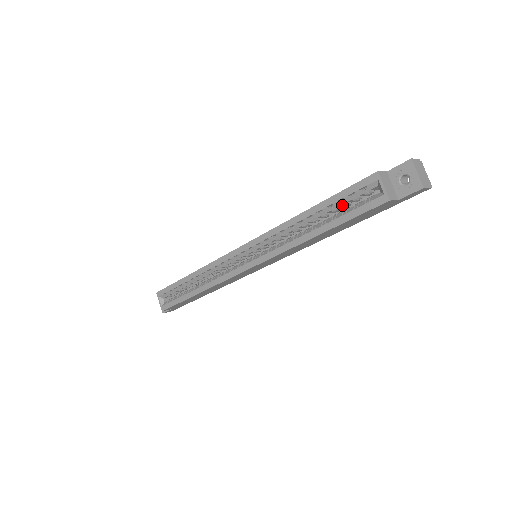
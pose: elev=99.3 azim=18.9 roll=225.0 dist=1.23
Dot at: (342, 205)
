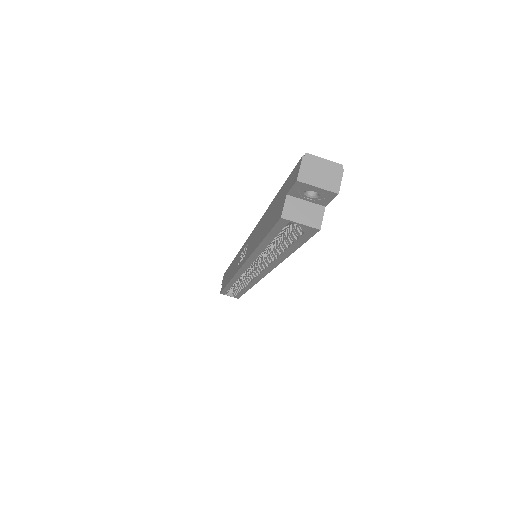
Dot at: occluded
